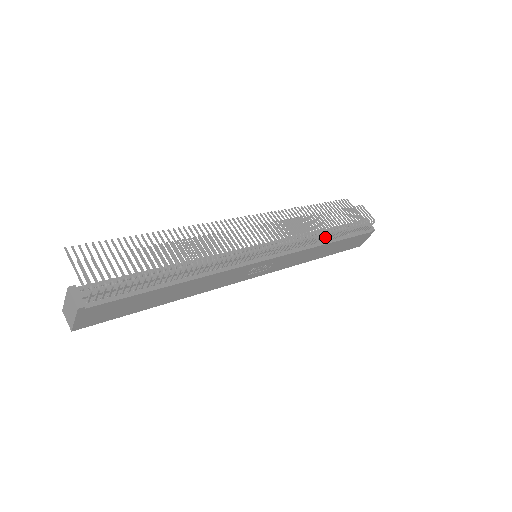
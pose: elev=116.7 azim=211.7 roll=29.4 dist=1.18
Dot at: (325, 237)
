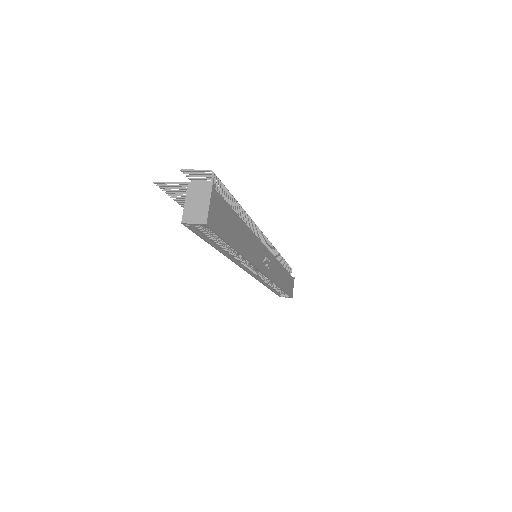
Dot at: (279, 261)
